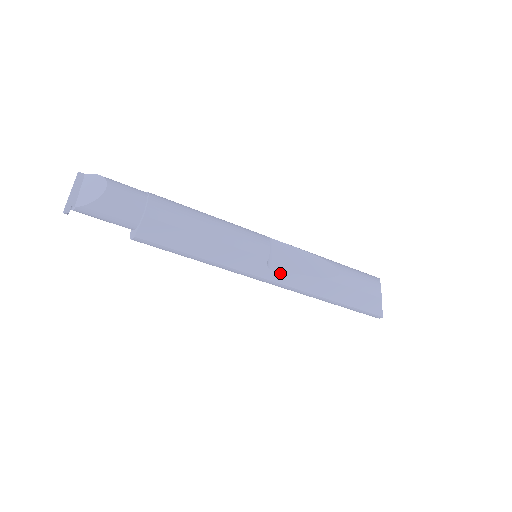
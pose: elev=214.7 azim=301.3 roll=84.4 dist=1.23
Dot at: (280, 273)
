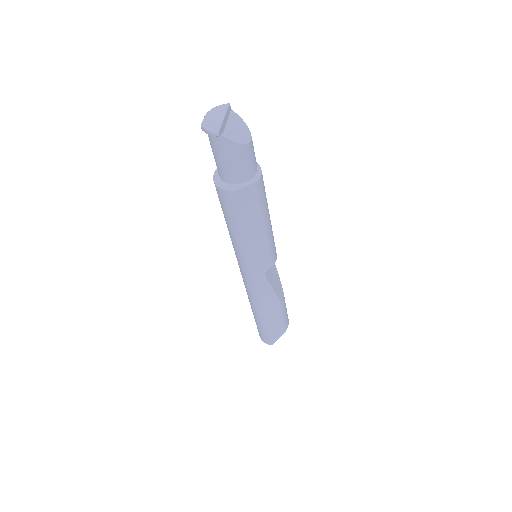
Dot at: (266, 280)
